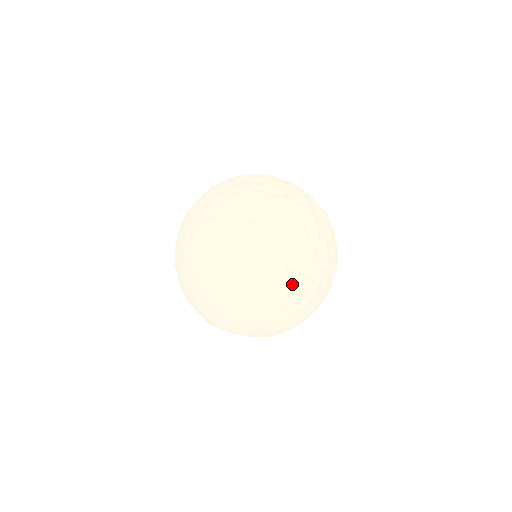
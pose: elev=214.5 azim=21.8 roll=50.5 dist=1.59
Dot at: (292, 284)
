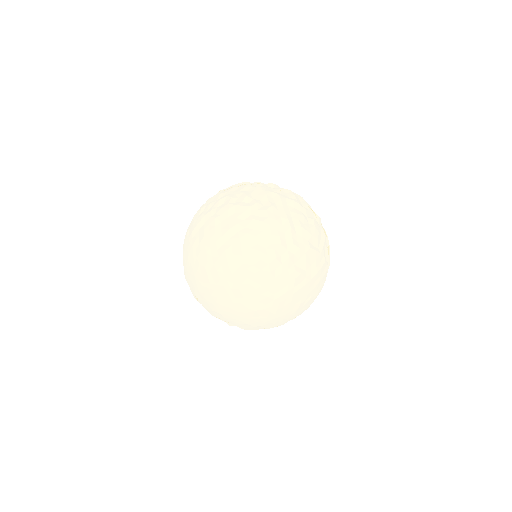
Dot at: (324, 255)
